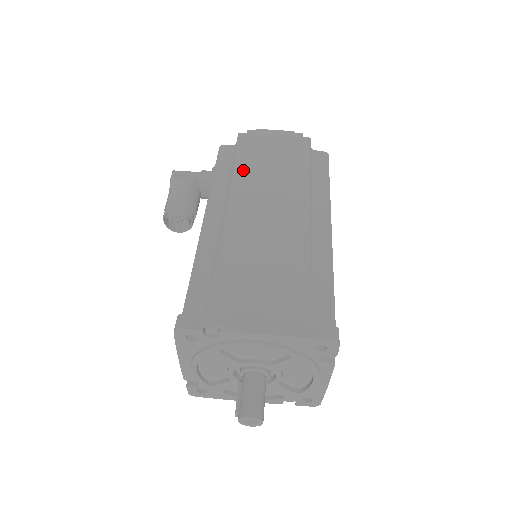
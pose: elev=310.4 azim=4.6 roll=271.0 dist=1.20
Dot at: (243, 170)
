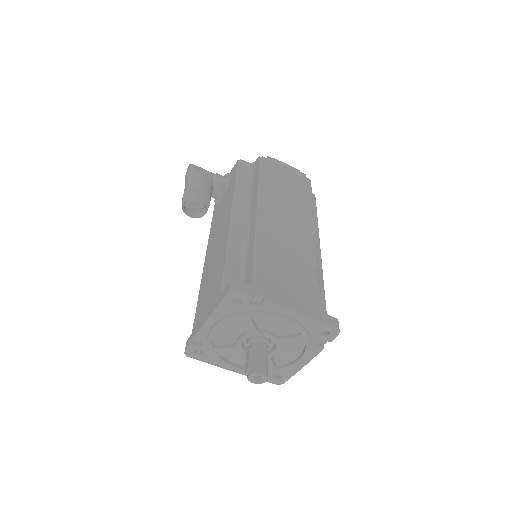
Dot at: (268, 186)
